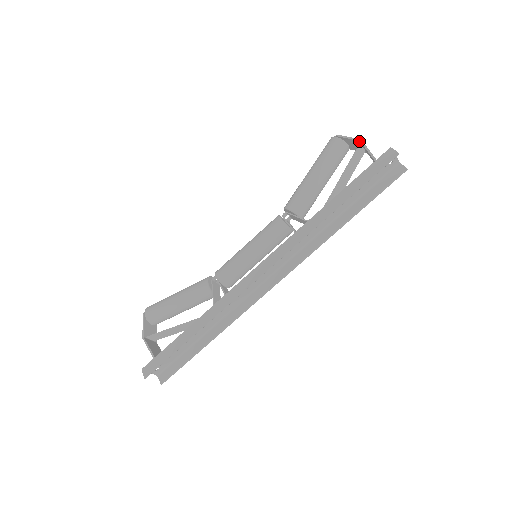
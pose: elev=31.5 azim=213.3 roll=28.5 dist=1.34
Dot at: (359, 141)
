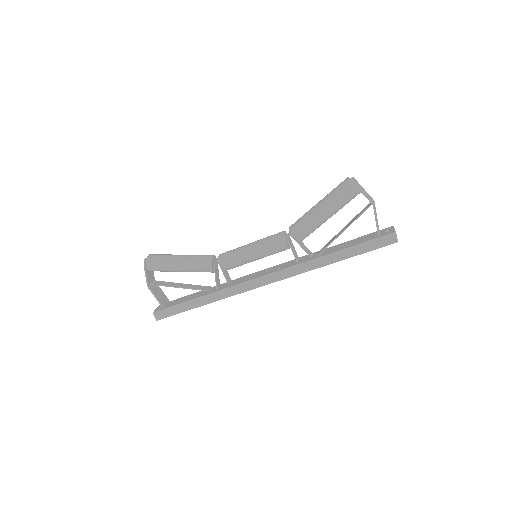
Dot at: occluded
